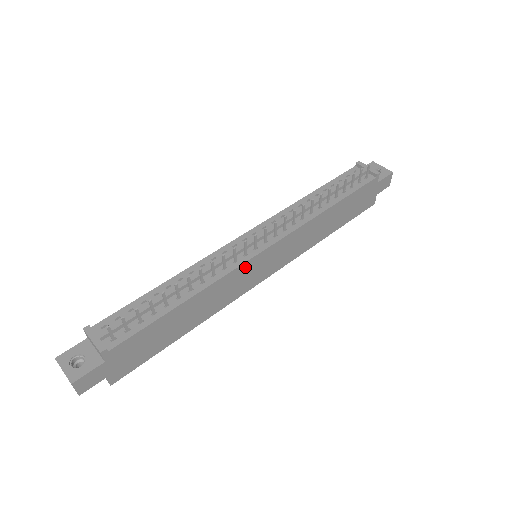
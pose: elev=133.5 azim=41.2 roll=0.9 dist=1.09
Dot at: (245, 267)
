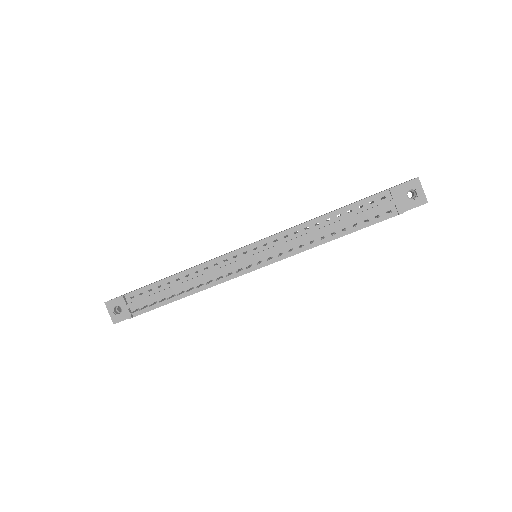
Dot at: occluded
